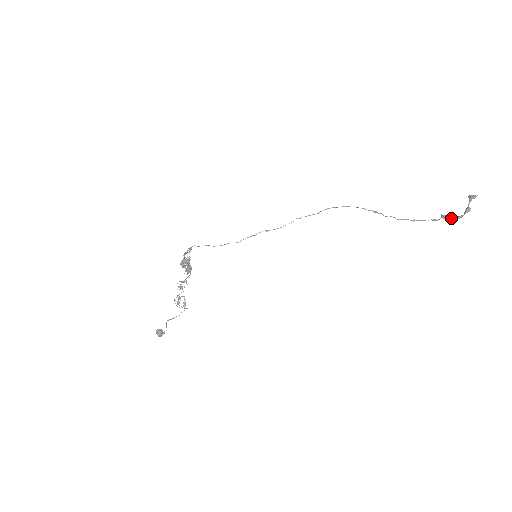
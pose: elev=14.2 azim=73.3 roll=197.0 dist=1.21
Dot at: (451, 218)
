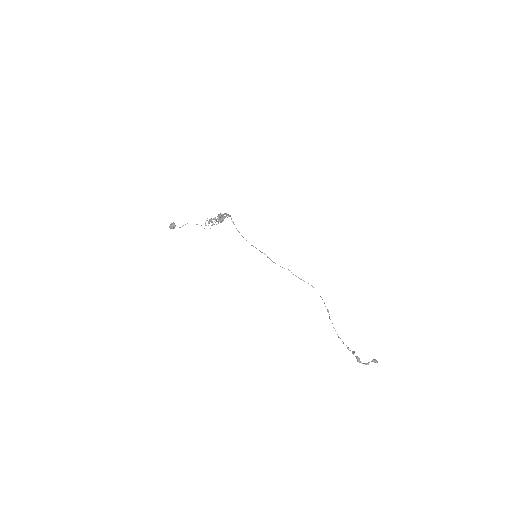
Dot at: (356, 357)
